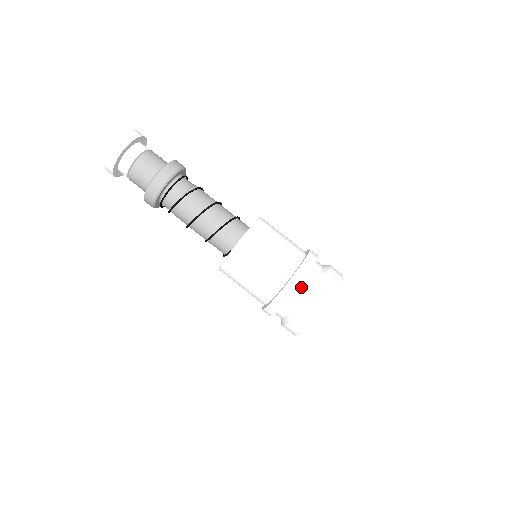
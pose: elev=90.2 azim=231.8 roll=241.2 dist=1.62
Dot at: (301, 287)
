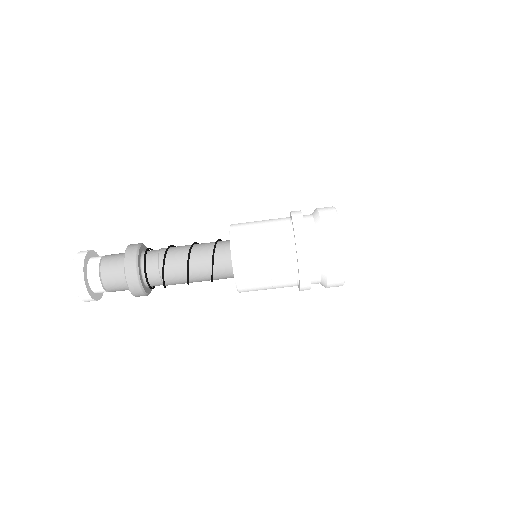
Dot at: (313, 276)
